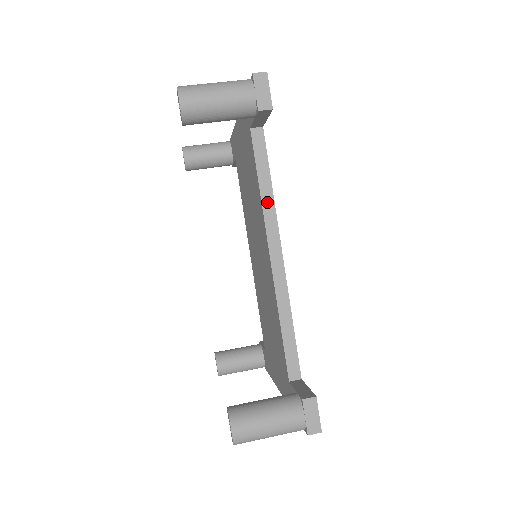
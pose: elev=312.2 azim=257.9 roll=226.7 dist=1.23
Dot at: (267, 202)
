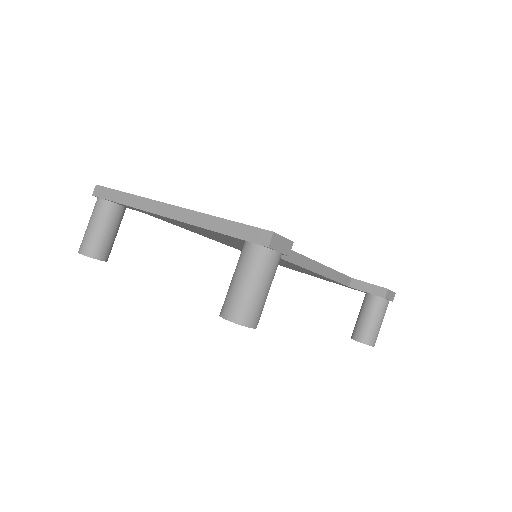
Dot at: occluded
